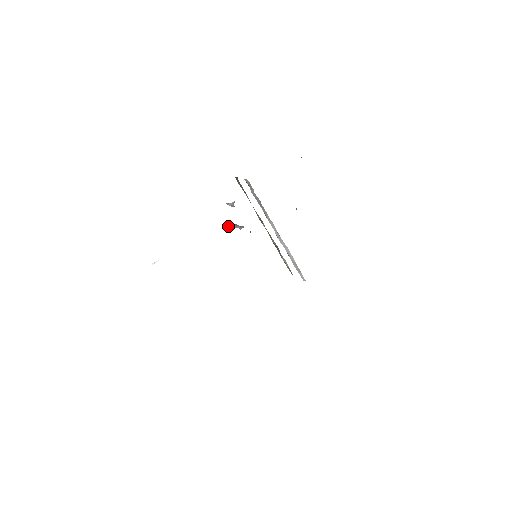
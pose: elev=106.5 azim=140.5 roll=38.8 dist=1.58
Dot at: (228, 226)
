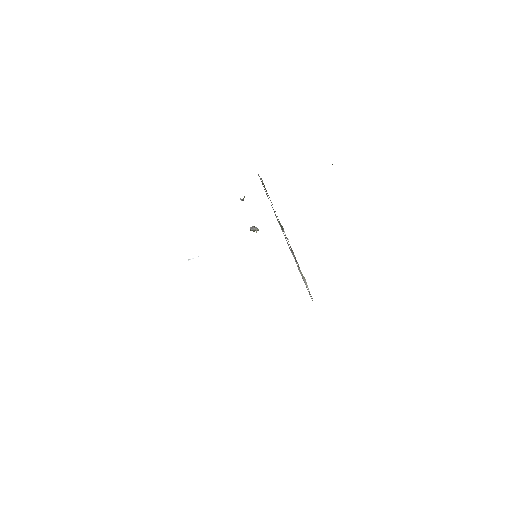
Dot at: occluded
